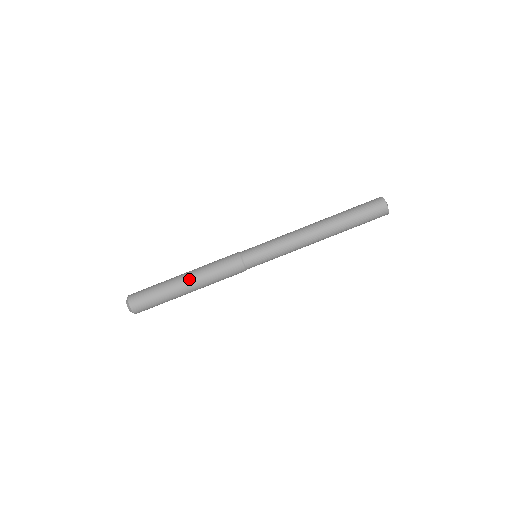
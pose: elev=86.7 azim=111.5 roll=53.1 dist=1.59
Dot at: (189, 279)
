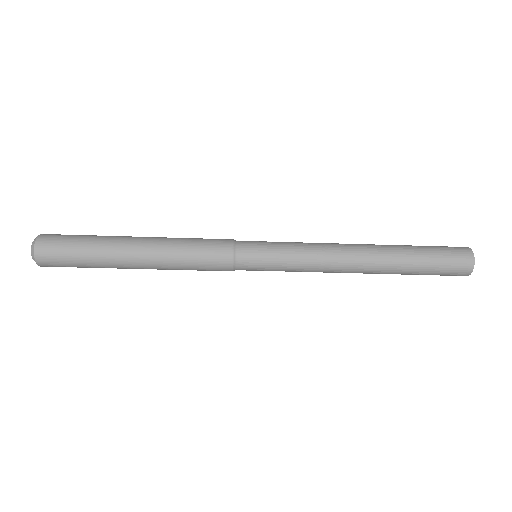
Dot at: (143, 249)
